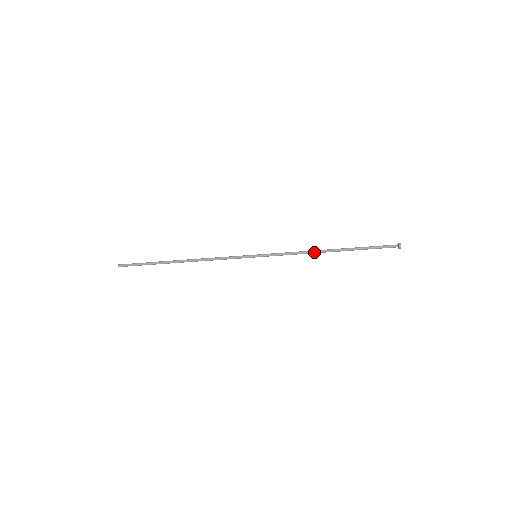
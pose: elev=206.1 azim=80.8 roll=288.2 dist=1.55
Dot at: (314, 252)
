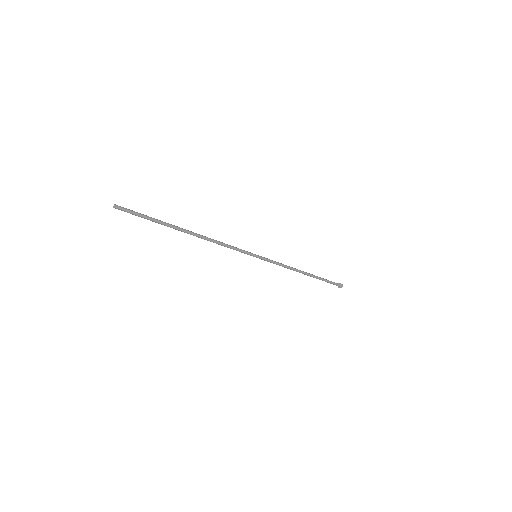
Dot at: (296, 271)
